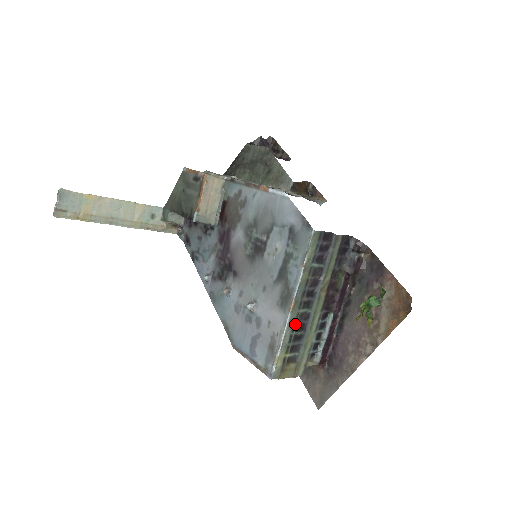
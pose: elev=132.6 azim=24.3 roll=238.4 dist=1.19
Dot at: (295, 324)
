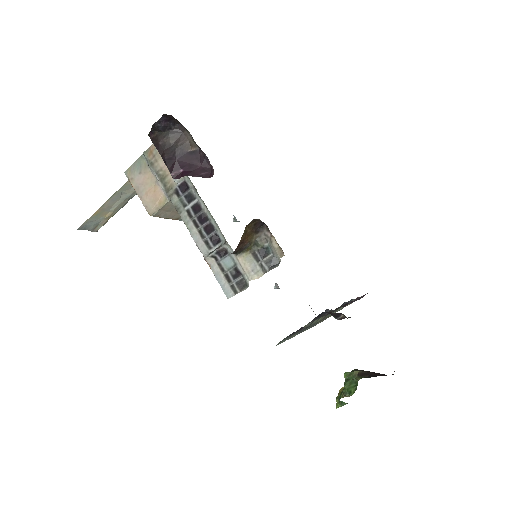
Dot at: (313, 324)
